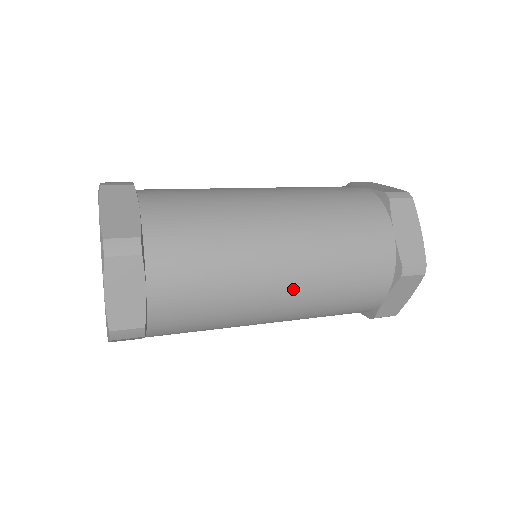
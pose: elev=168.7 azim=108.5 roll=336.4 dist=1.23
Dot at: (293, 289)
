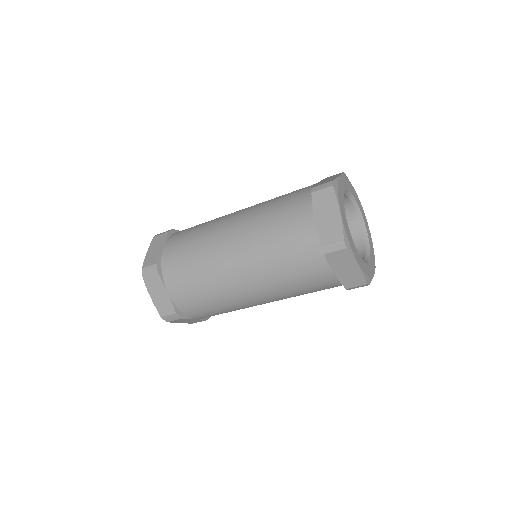
Dot at: (238, 227)
